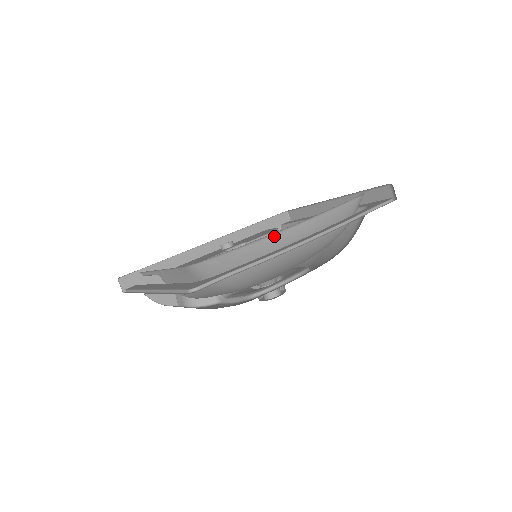
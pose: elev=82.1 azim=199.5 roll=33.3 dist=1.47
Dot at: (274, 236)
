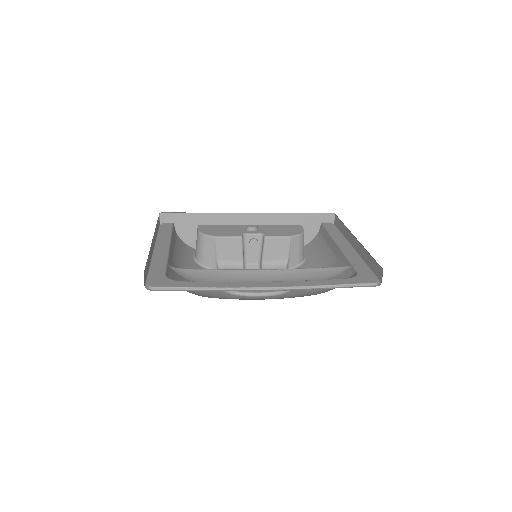
Dot at: (241, 271)
